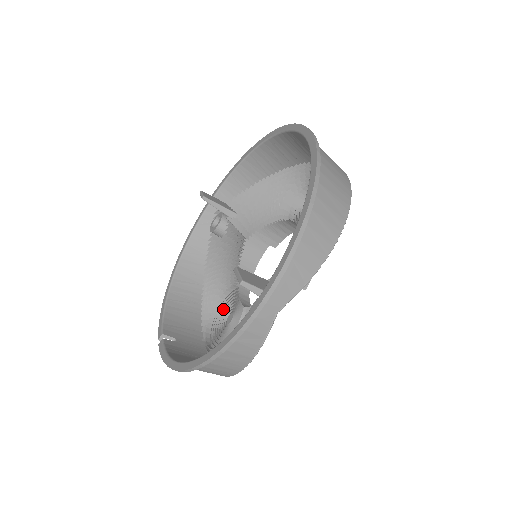
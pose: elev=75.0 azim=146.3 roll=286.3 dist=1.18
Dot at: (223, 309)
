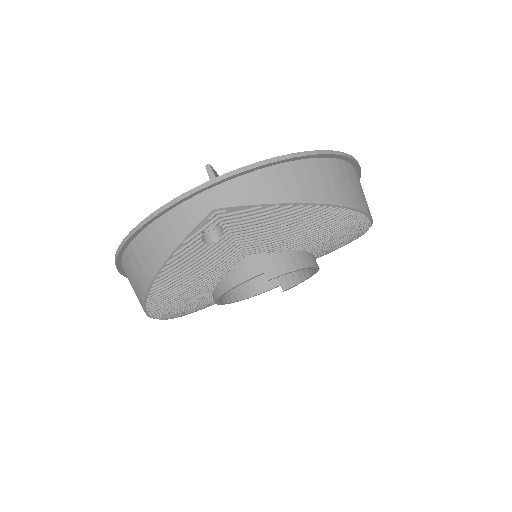
Dot at: occluded
